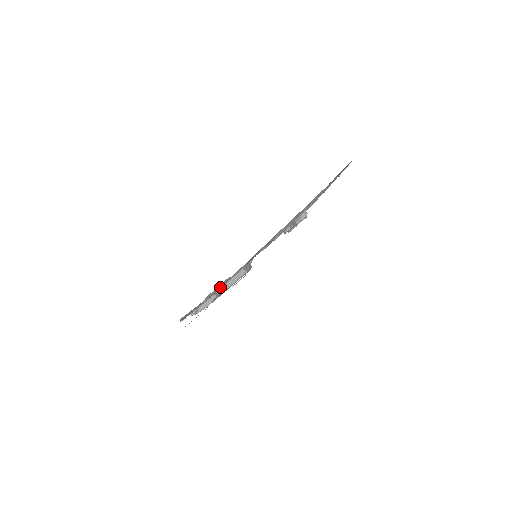
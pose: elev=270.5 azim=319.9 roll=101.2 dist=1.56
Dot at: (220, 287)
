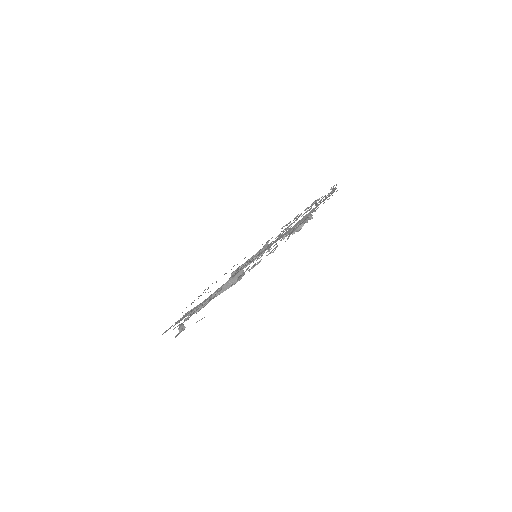
Dot at: occluded
